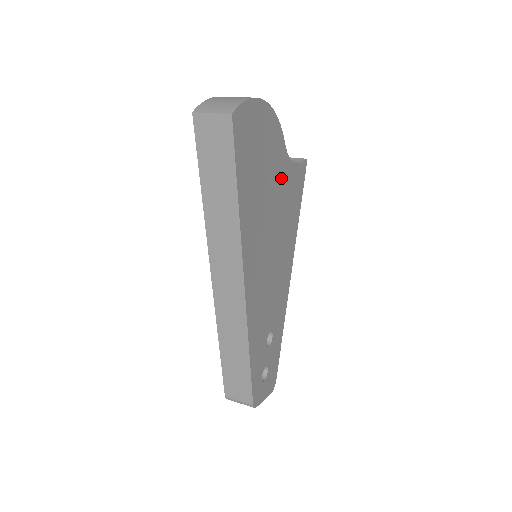
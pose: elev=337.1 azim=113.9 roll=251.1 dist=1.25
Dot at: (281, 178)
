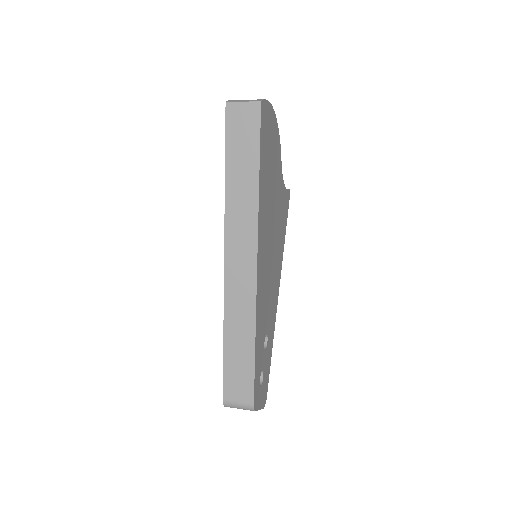
Dot at: (278, 189)
